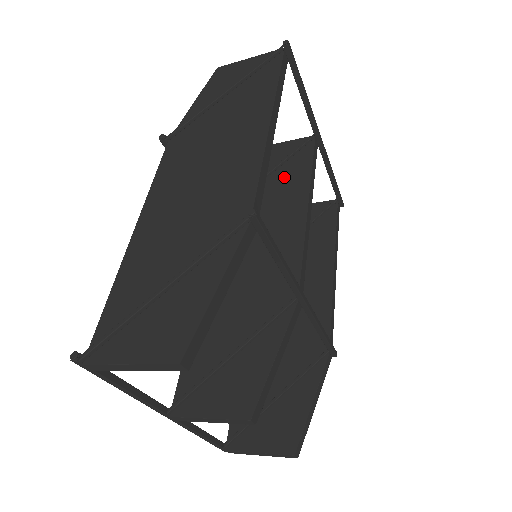
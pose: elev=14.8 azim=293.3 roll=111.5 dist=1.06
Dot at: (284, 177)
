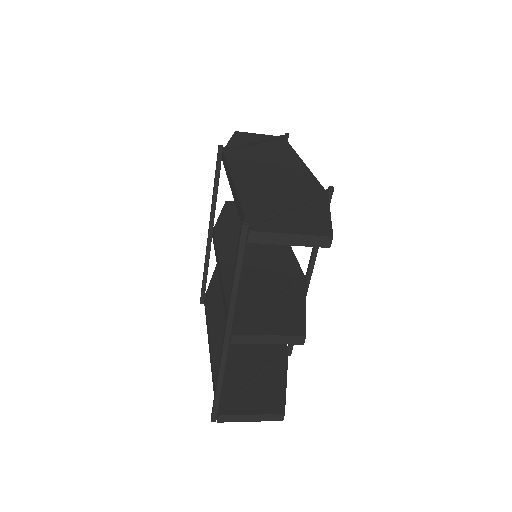
Dot at: occluded
